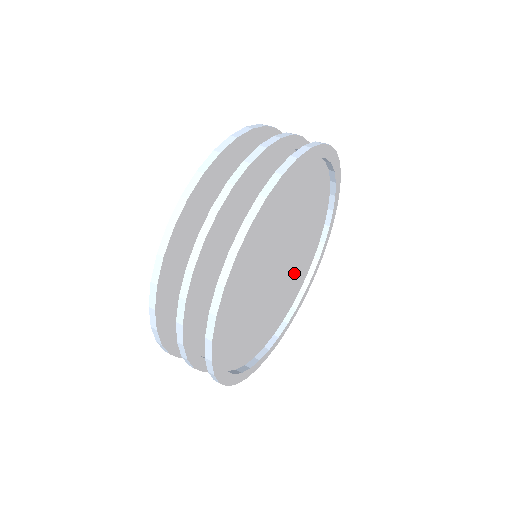
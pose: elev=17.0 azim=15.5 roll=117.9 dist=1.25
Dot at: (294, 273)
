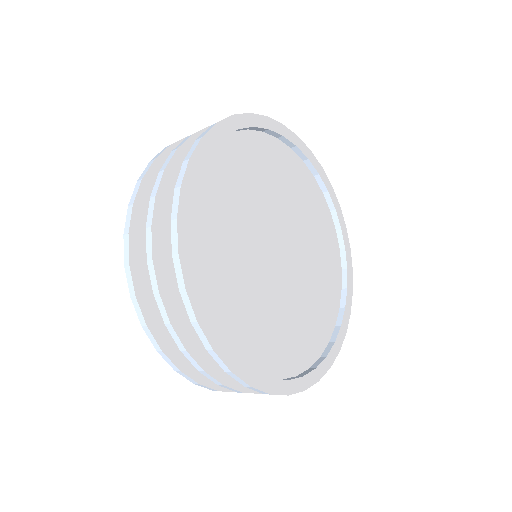
Dot at: (314, 264)
